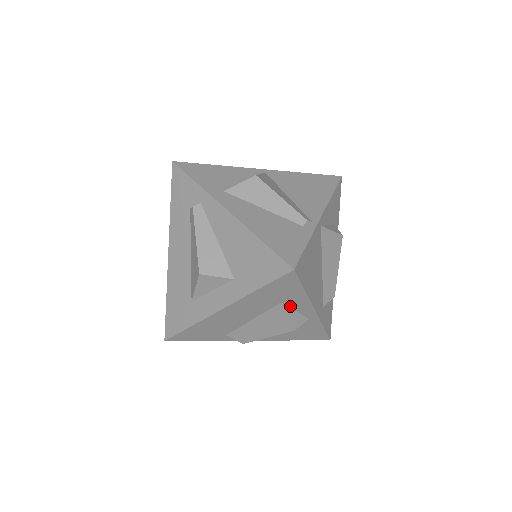
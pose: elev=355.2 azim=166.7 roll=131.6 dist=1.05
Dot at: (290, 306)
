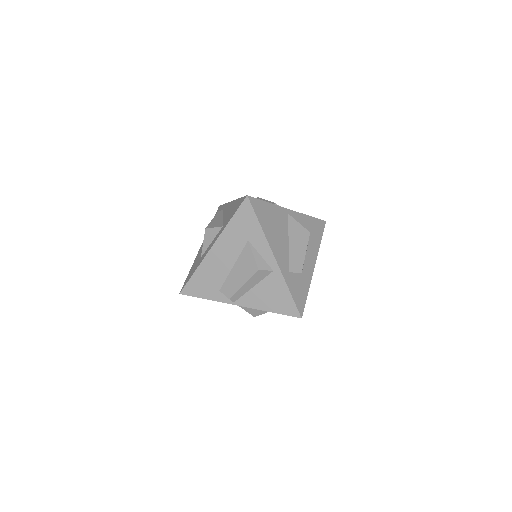
Dot at: (255, 247)
